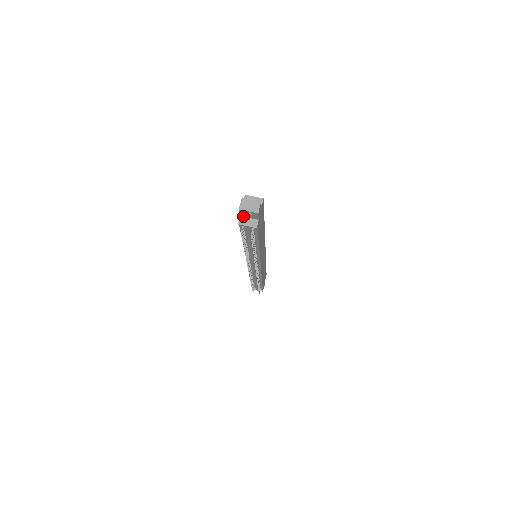
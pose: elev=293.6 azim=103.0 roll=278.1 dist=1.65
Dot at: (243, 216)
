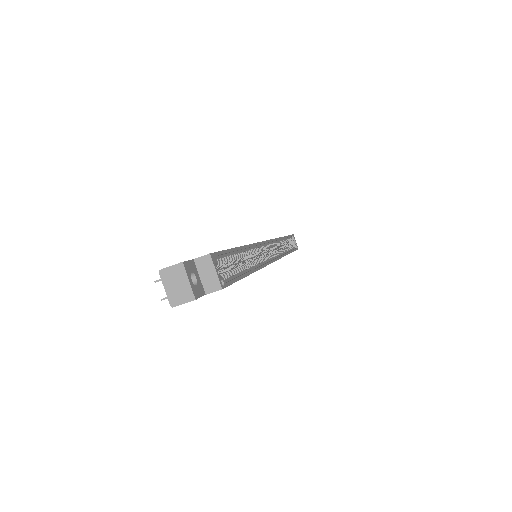
Dot at: occluded
